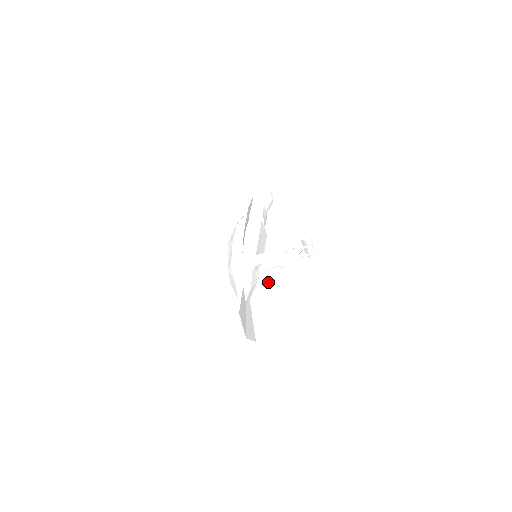
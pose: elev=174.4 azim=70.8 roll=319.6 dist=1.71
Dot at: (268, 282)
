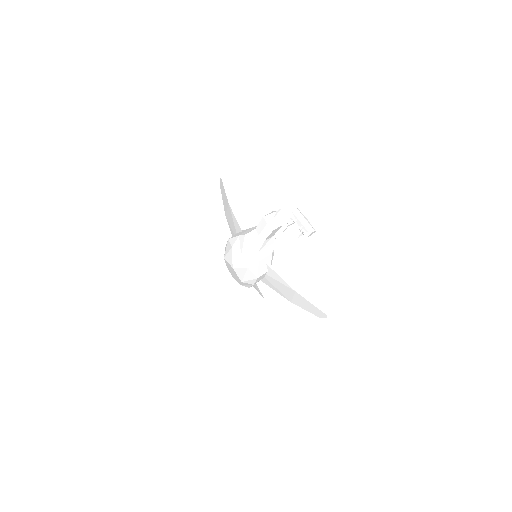
Dot at: (227, 216)
